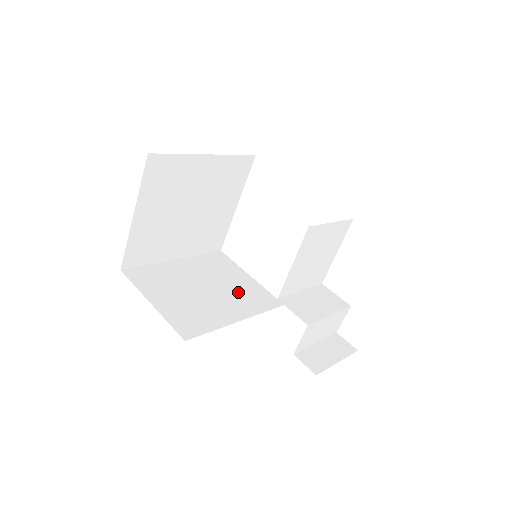
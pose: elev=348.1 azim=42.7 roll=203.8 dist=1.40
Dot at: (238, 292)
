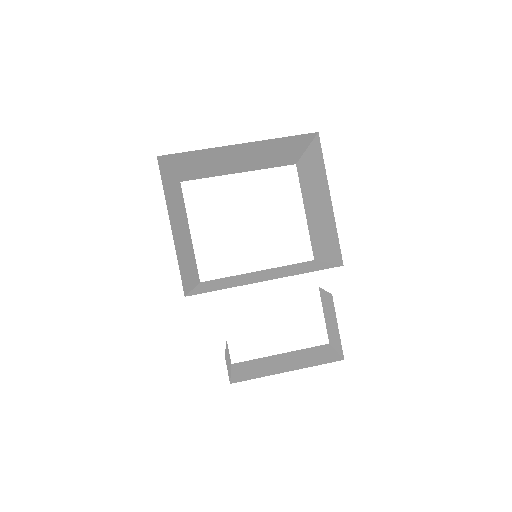
Dot at: occluded
